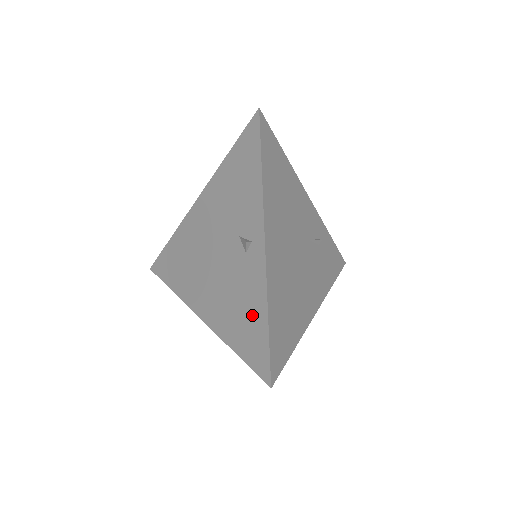
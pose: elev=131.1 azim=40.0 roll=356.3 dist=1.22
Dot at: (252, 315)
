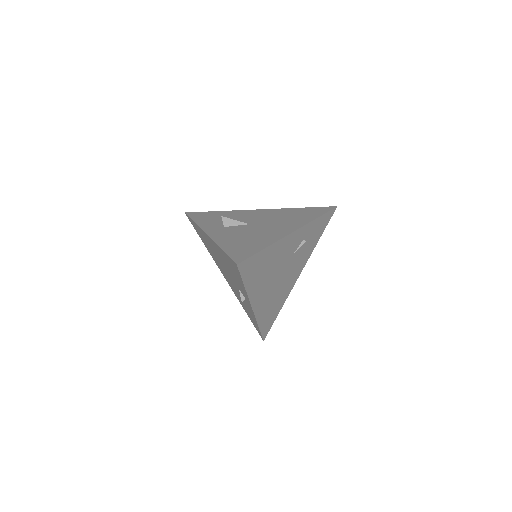
Dot at: (251, 317)
